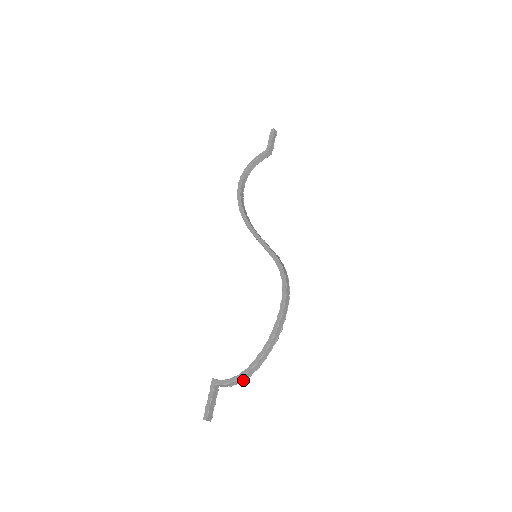
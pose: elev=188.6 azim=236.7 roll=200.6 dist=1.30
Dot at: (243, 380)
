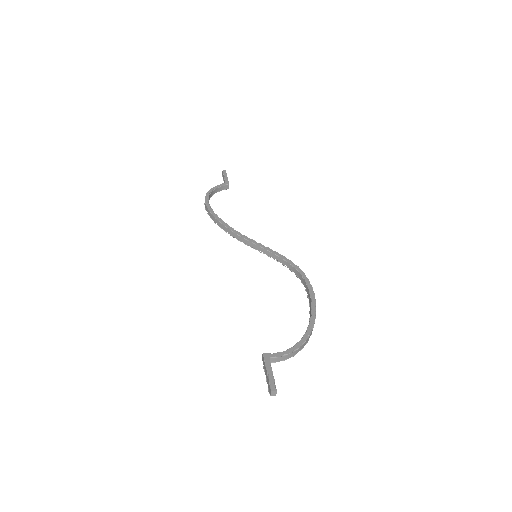
Dot at: (297, 352)
